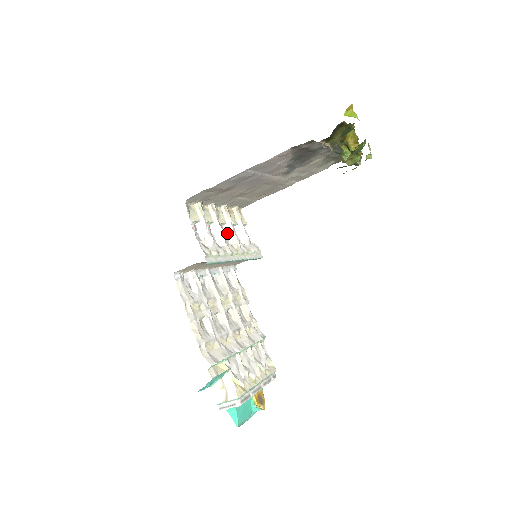
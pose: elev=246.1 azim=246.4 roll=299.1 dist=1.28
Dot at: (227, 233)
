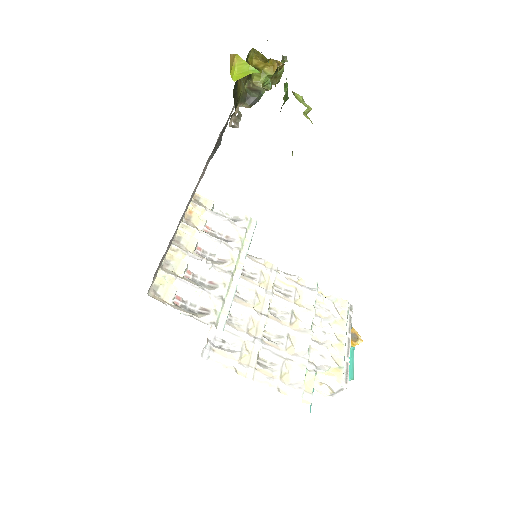
Dot at: (207, 248)
